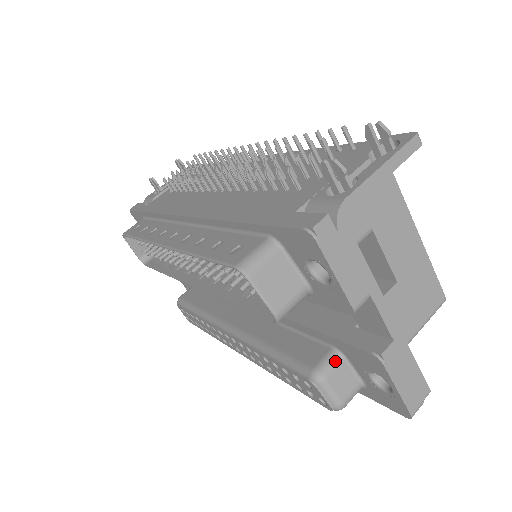
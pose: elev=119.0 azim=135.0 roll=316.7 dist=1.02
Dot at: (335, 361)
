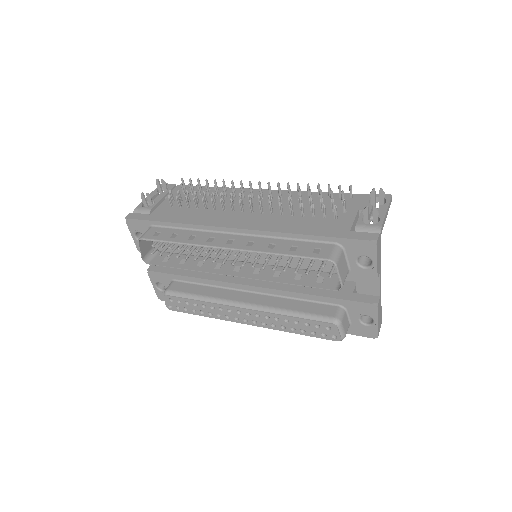
Dot at: (343, 312)
